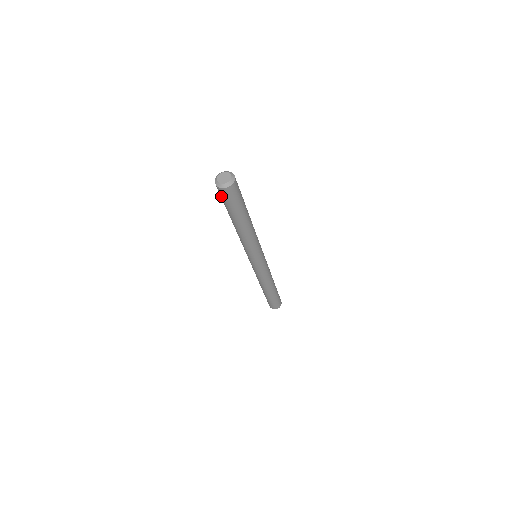
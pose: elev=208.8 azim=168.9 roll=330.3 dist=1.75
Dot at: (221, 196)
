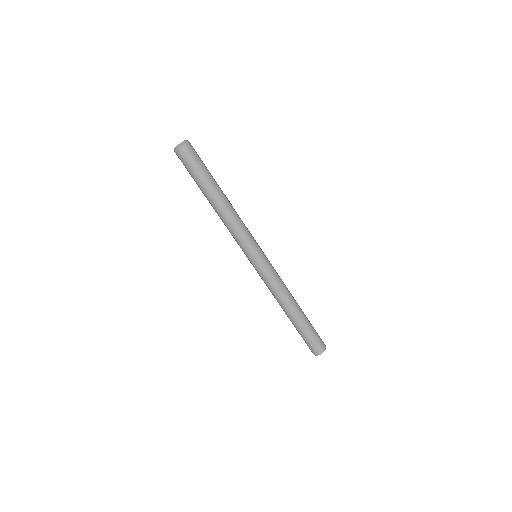
Dot at: (183, 163)
